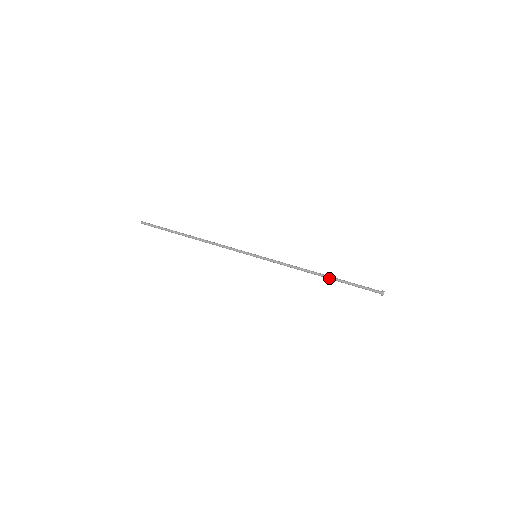
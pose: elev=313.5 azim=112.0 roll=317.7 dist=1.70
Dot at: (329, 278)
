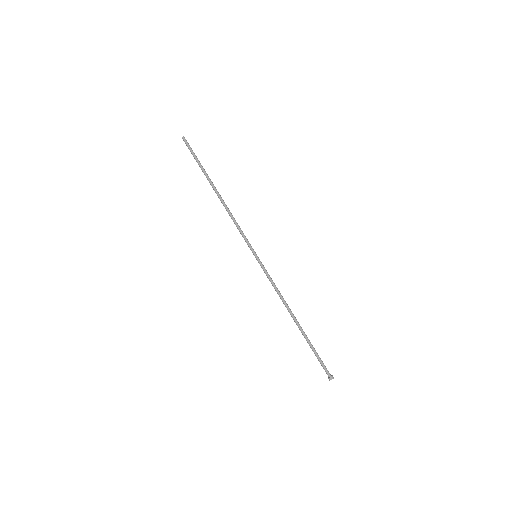
Dot at: (299, 328)
